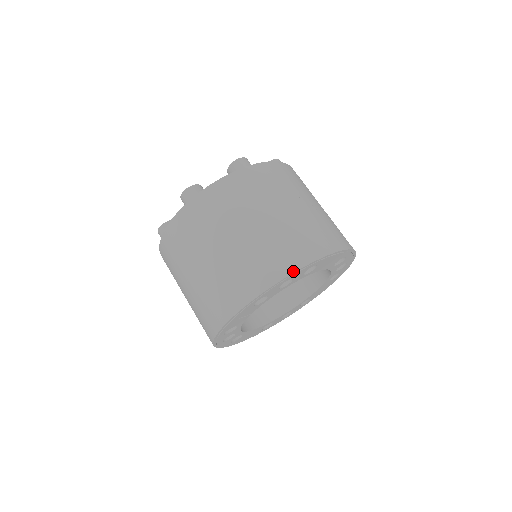
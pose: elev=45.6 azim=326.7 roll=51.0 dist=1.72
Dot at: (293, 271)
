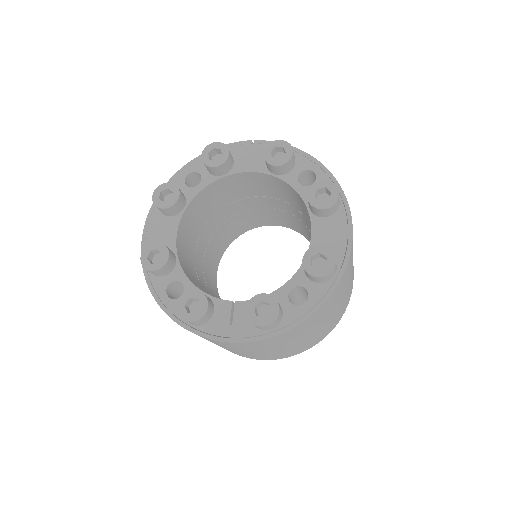
Dot at: occluded
